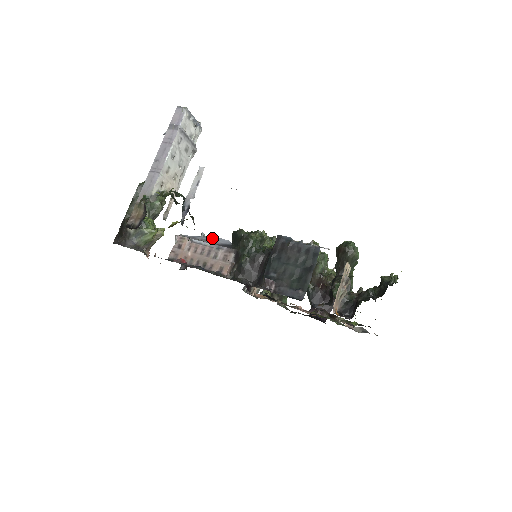
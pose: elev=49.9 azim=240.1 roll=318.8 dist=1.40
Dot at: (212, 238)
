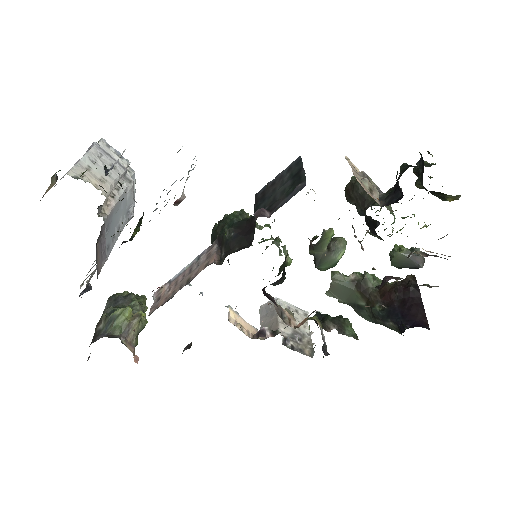
Dot at: occluded
